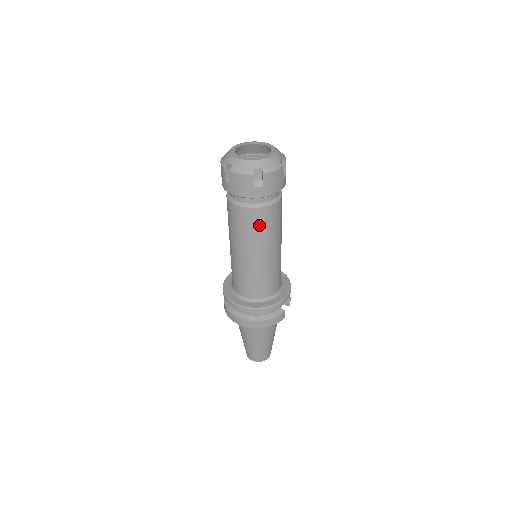
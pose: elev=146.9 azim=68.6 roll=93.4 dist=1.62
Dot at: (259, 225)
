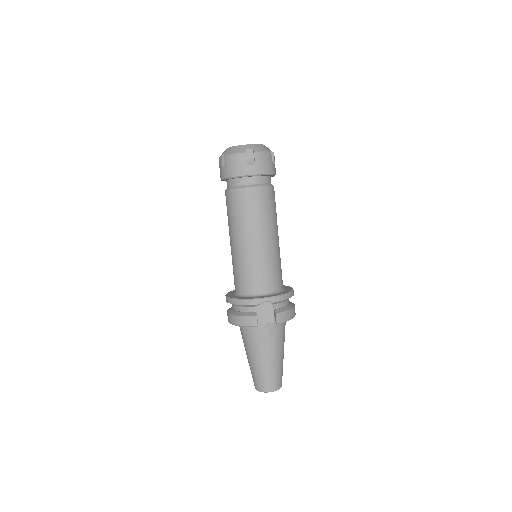
Dot at: (232, 208)
